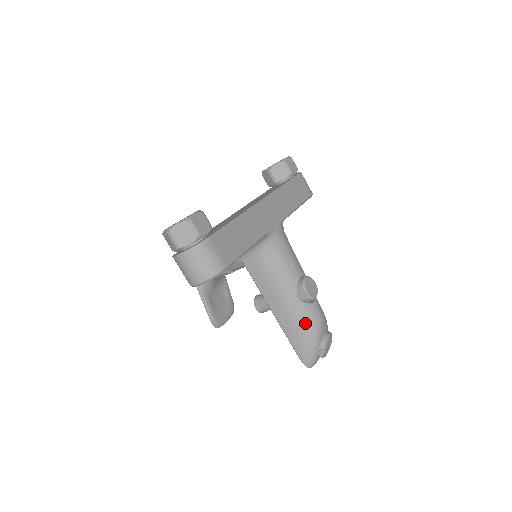
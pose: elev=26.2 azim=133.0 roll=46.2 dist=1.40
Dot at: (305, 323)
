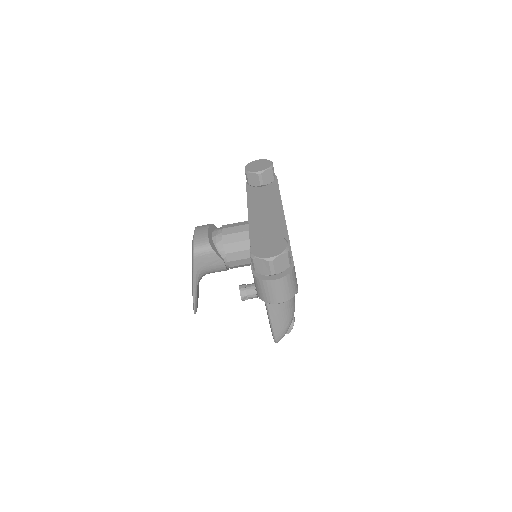
Dot at: (289, 311)
